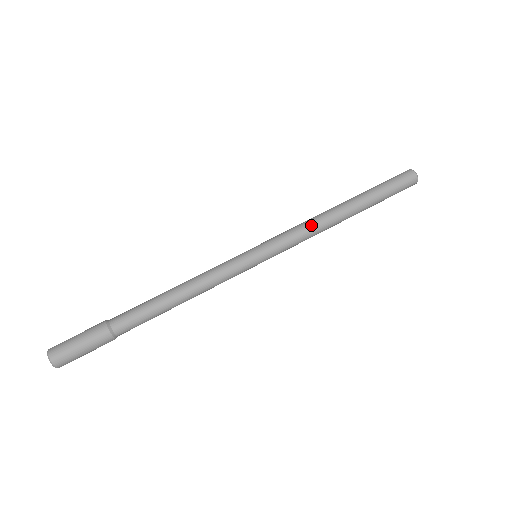
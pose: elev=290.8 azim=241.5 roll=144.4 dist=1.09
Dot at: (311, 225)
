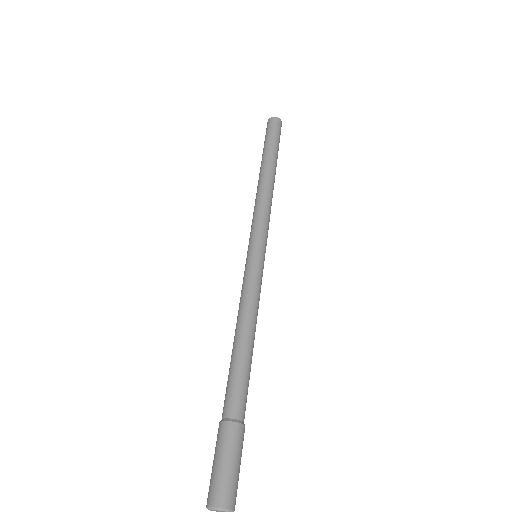
Dot at: (264, 200)
